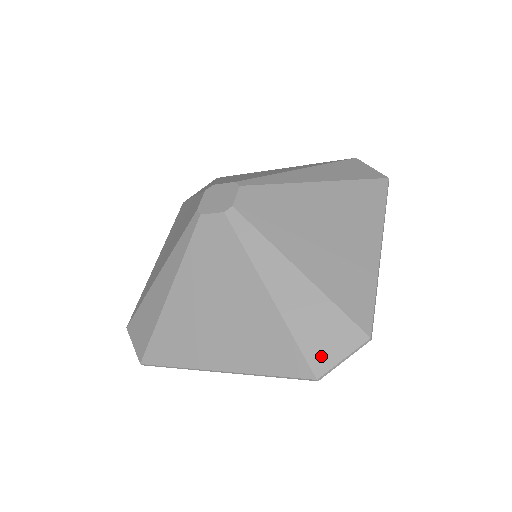
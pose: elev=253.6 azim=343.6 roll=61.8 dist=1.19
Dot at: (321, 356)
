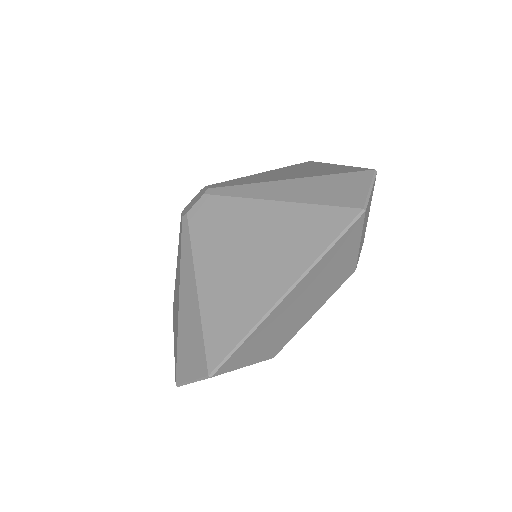
Dot at: (351, 198)
